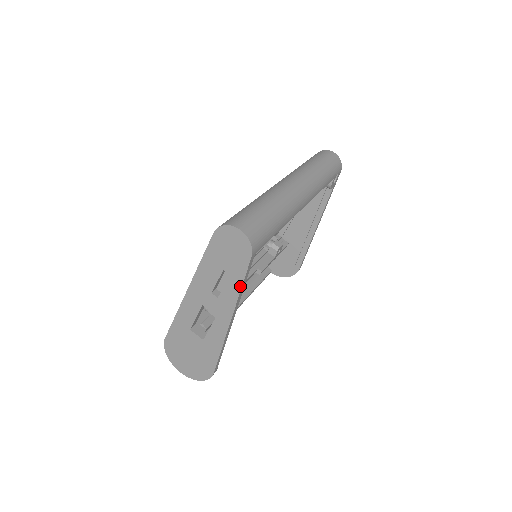
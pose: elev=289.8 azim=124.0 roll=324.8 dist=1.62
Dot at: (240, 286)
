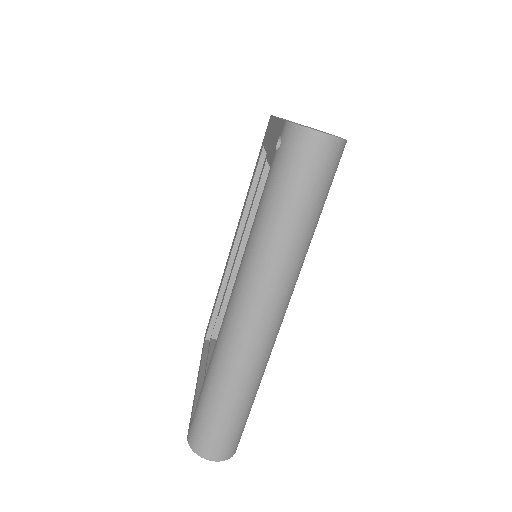
Dot at: occluded
